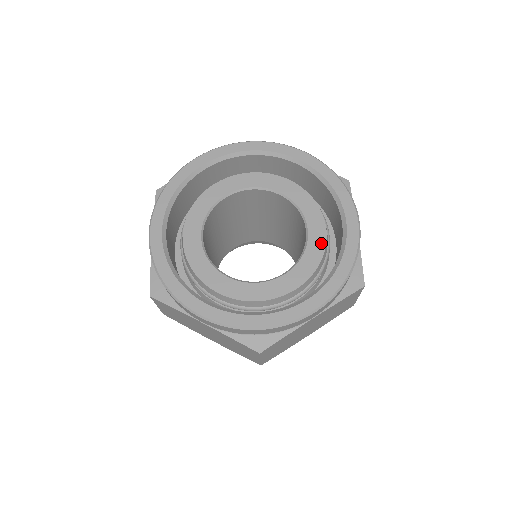
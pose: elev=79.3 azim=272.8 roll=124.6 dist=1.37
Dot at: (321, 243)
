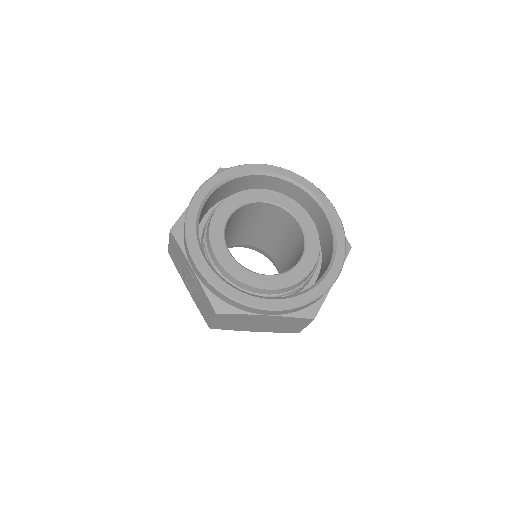
Dot at: (313, 228)
